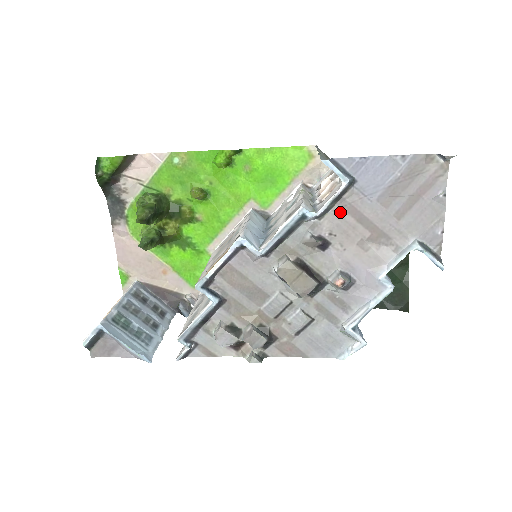
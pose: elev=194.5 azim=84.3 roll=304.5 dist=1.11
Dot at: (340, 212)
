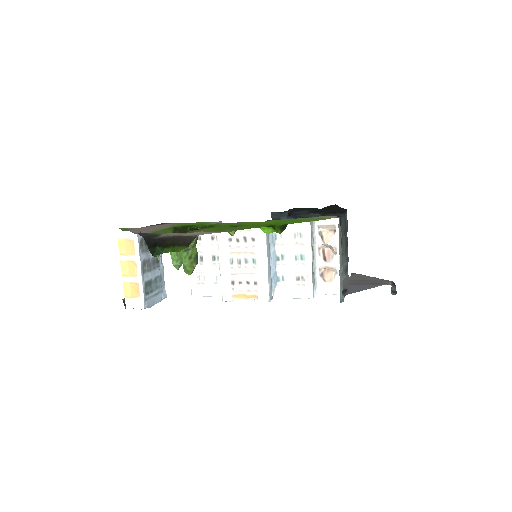
Dot at: occluded
